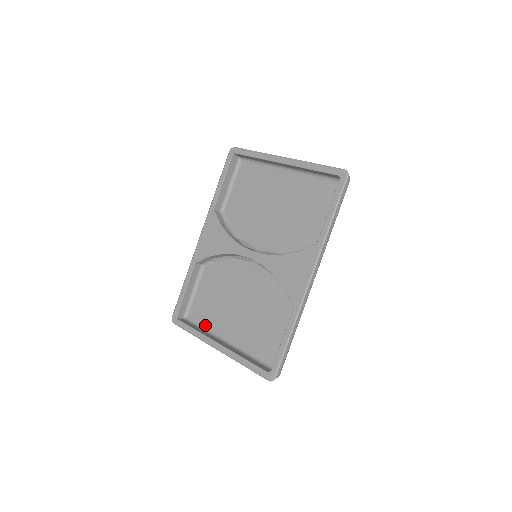
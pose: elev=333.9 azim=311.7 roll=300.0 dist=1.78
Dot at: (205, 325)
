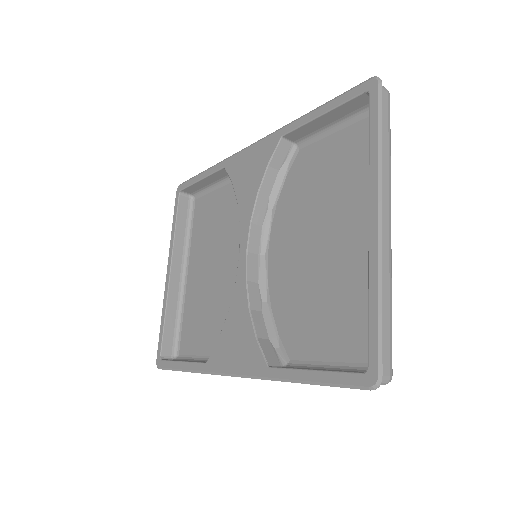
Dot at: (192, 231)
